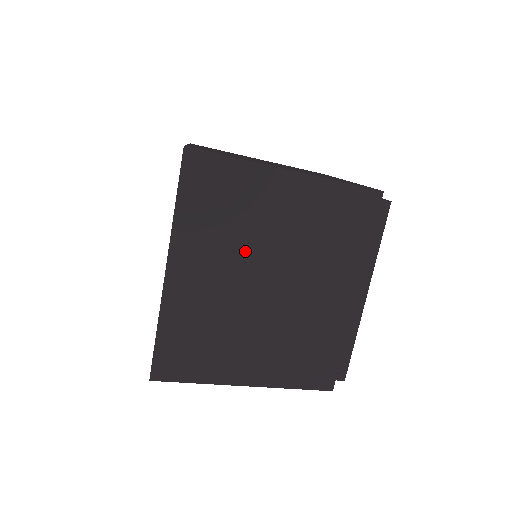
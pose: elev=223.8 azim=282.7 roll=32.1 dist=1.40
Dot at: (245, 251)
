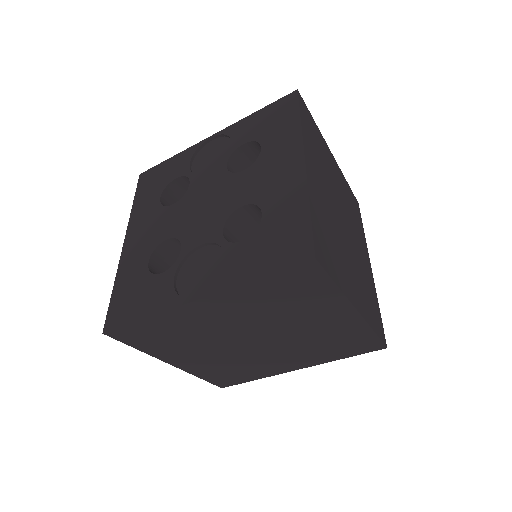
Dot at: (330, 186)
